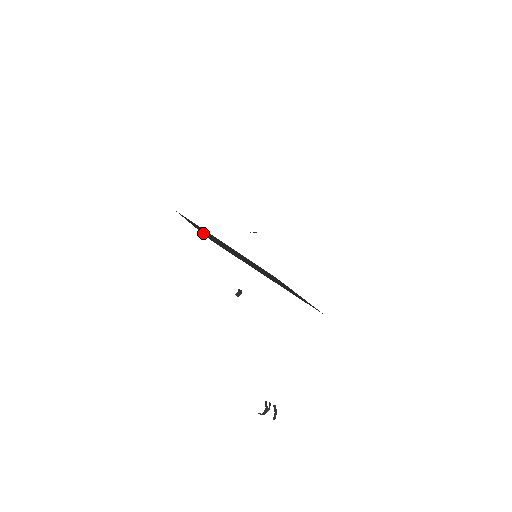
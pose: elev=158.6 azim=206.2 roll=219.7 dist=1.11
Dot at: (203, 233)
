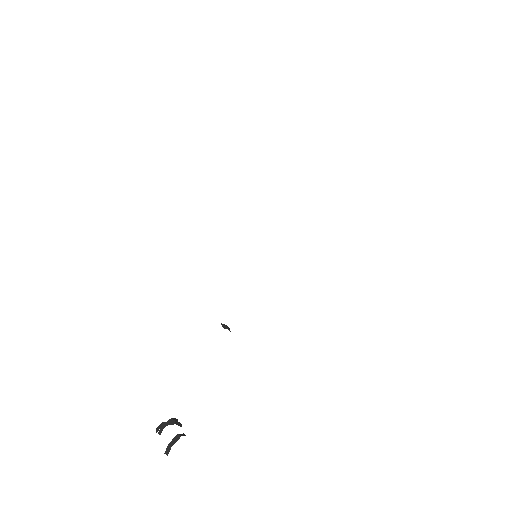
Dot at: occluded
